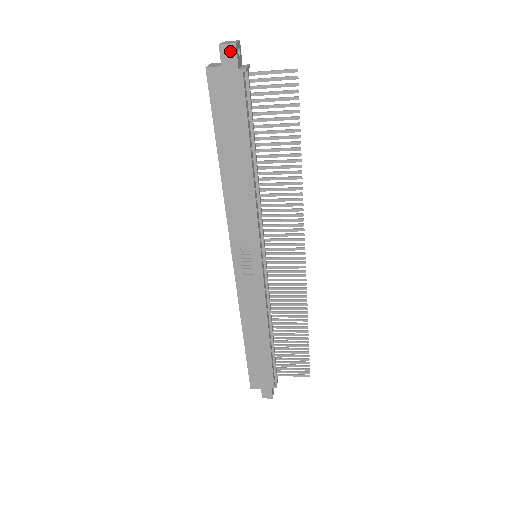
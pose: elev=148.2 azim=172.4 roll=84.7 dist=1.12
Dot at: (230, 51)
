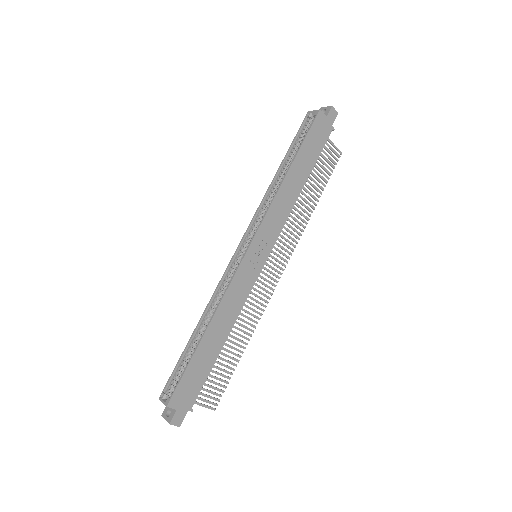
Dot at: (334, 114)
